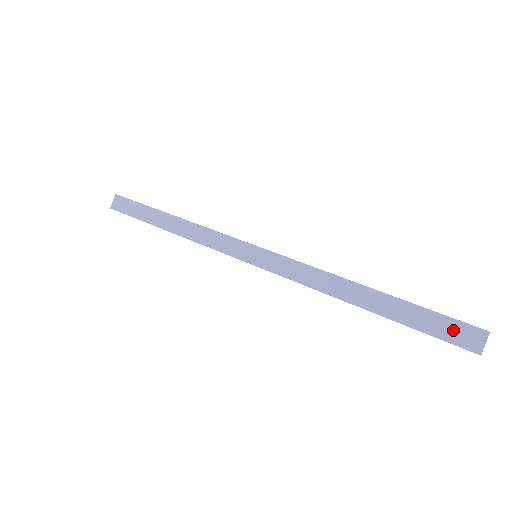
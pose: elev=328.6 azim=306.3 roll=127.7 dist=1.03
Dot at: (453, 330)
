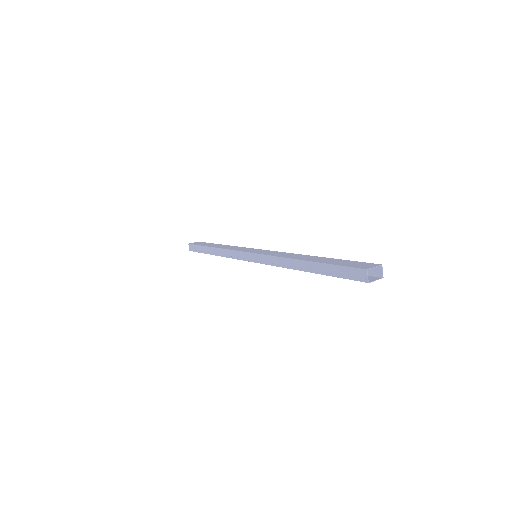
Dot at: (357, 264)
